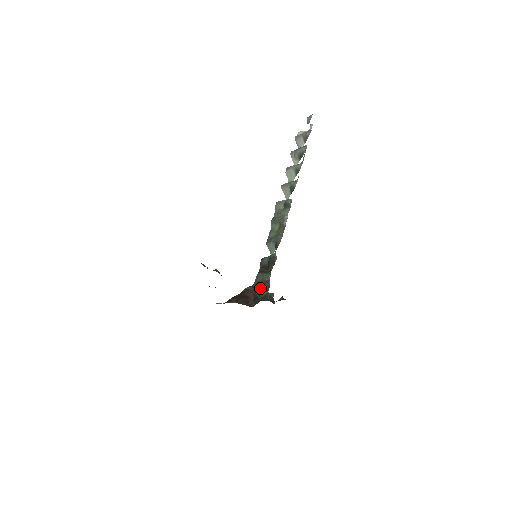
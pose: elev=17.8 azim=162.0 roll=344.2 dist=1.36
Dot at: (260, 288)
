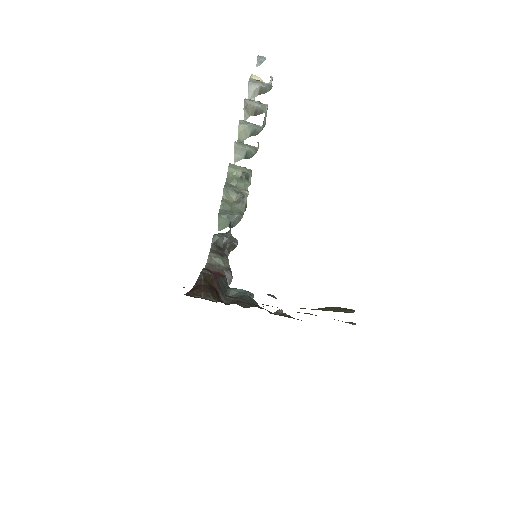
Dot at: (221, 276)
